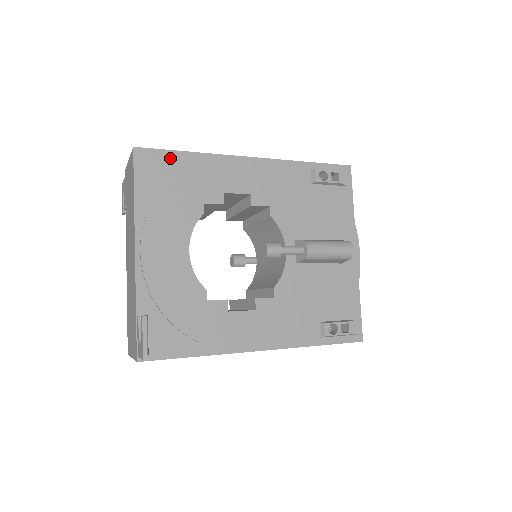
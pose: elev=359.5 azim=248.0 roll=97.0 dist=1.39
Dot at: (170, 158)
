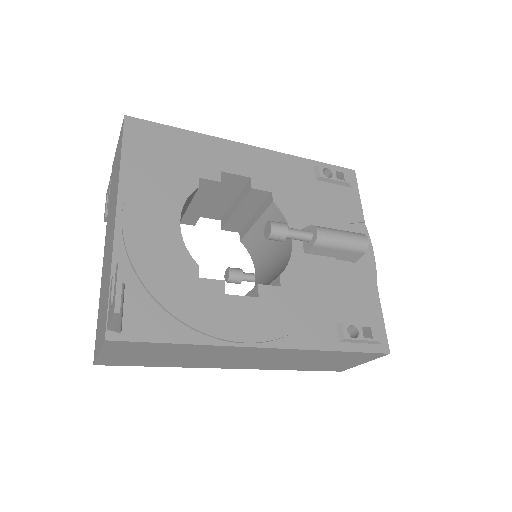
Dot at: (164, 131)
